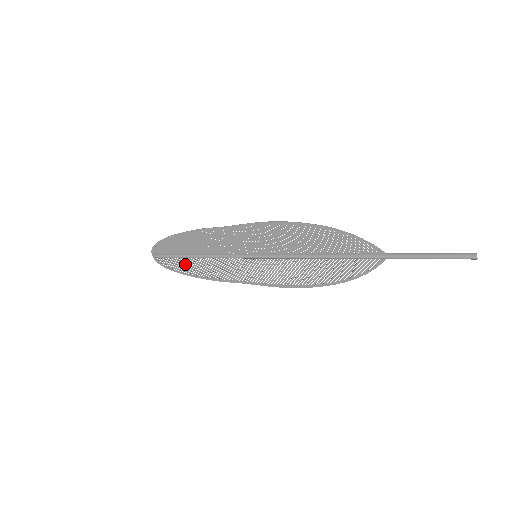
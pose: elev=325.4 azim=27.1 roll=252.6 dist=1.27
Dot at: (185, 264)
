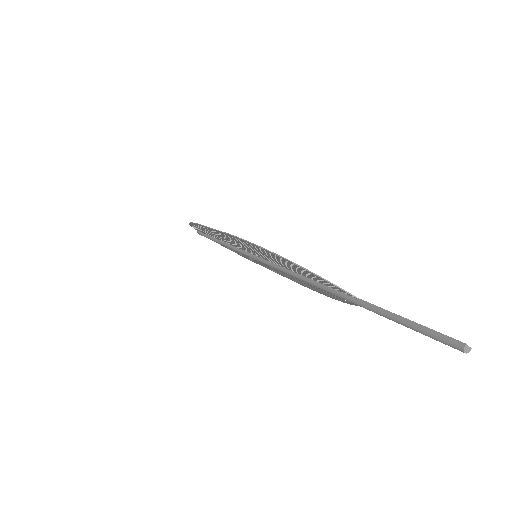
Dot at: occluded
